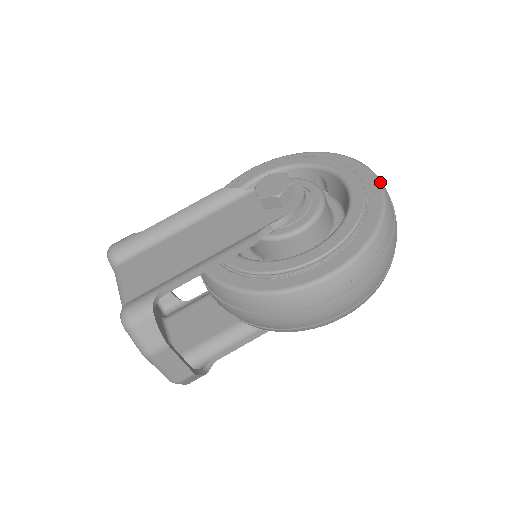
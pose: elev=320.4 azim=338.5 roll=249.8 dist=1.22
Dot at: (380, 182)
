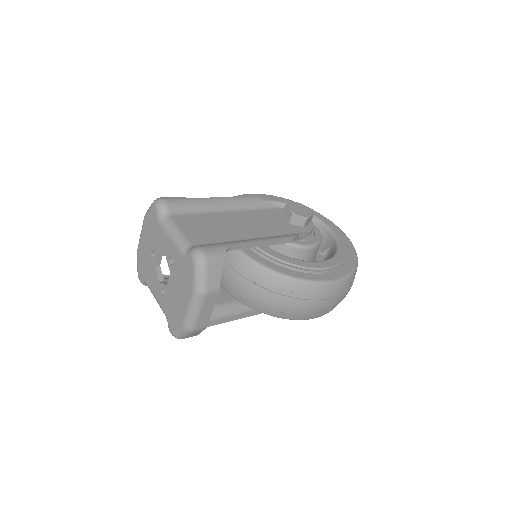
Dot at: (349, 239)
